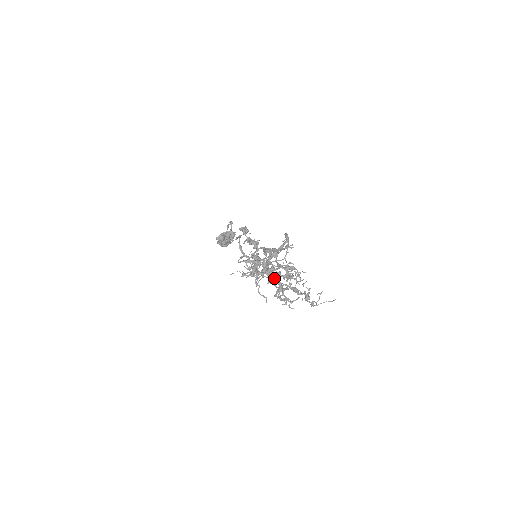
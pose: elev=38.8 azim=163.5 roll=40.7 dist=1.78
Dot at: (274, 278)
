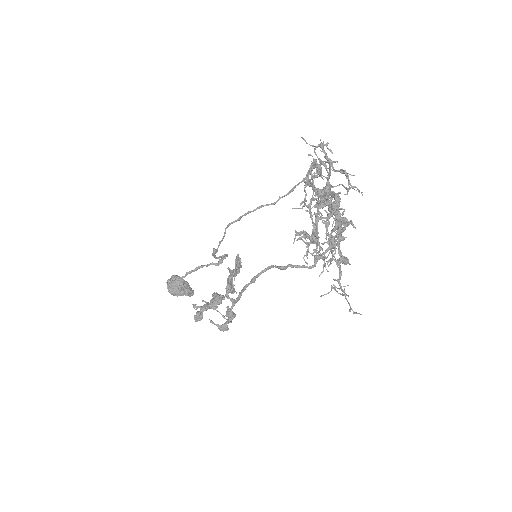
Dot at: (336, 195)
